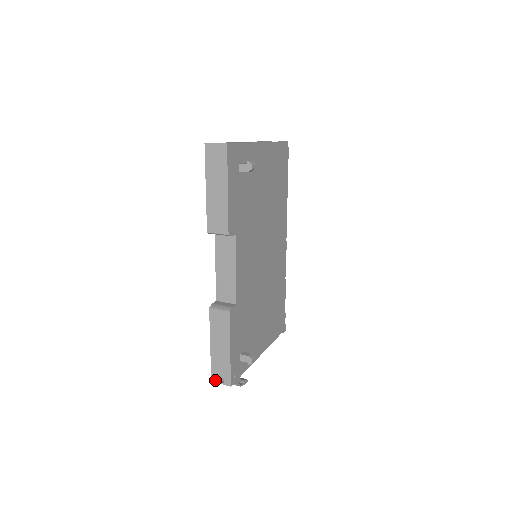
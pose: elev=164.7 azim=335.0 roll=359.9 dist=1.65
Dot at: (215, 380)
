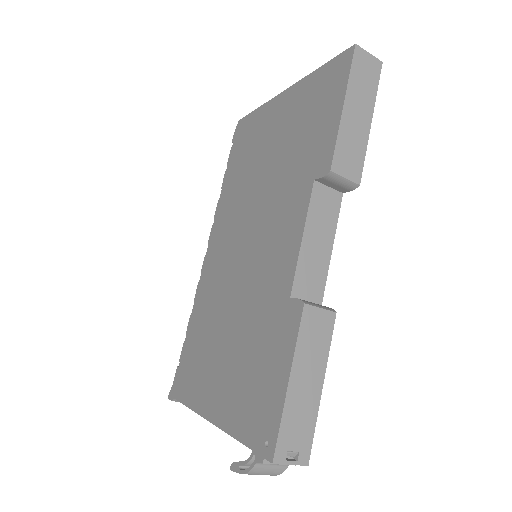
Dot at: (281, 458)
